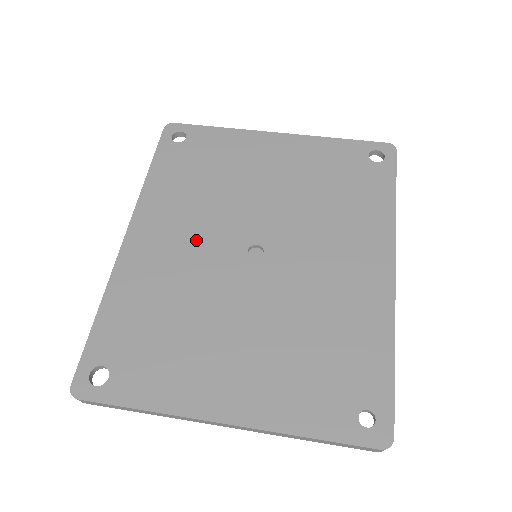
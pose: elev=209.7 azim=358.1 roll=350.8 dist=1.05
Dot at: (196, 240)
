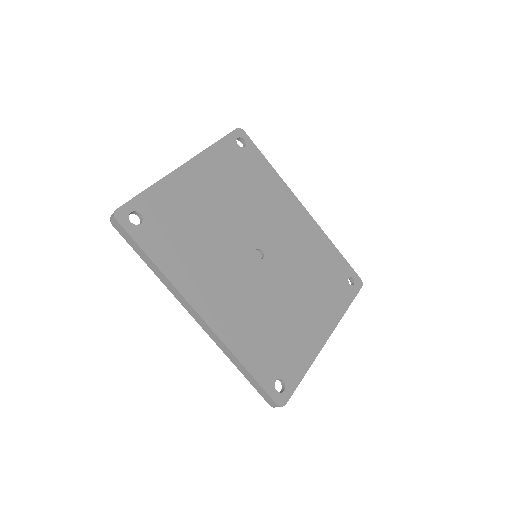
Dot at: (232, 277)
